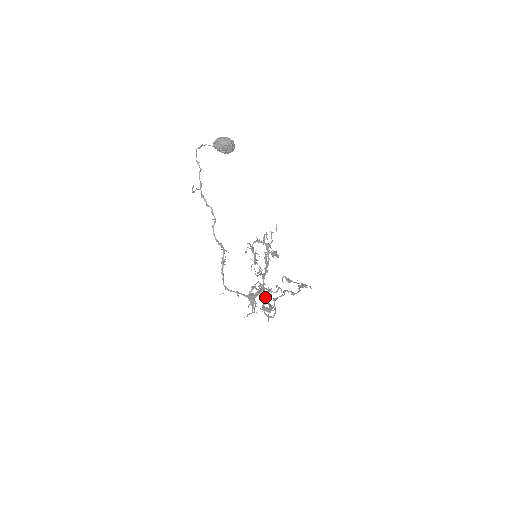
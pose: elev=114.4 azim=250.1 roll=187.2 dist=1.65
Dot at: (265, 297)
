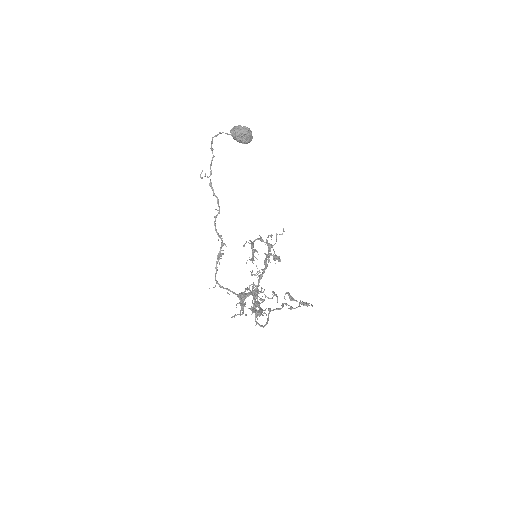
Dot at: (257, 300)
